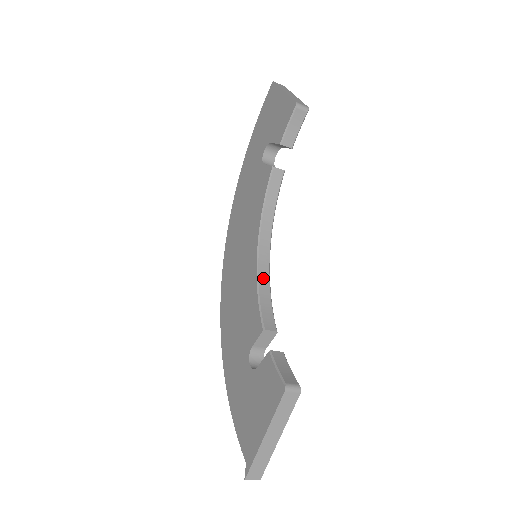
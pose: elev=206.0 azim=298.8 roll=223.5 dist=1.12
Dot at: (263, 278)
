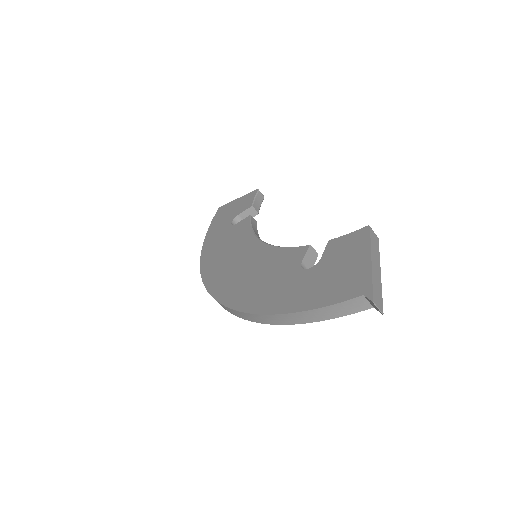
Dot at: occluded
